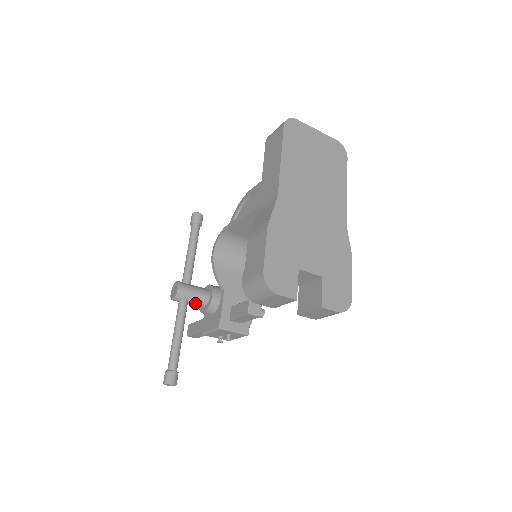
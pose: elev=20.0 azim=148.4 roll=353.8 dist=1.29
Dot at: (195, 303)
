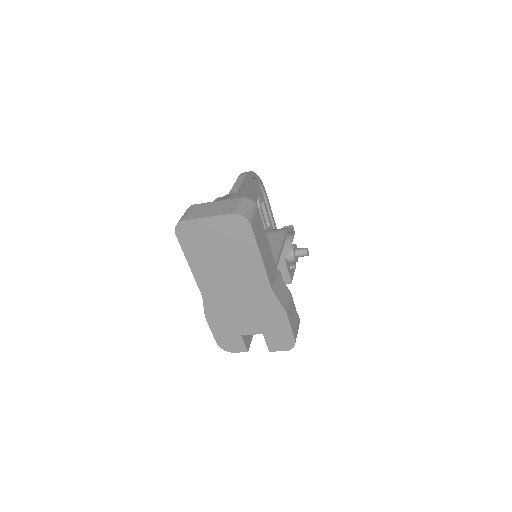
Dot at: occluded
